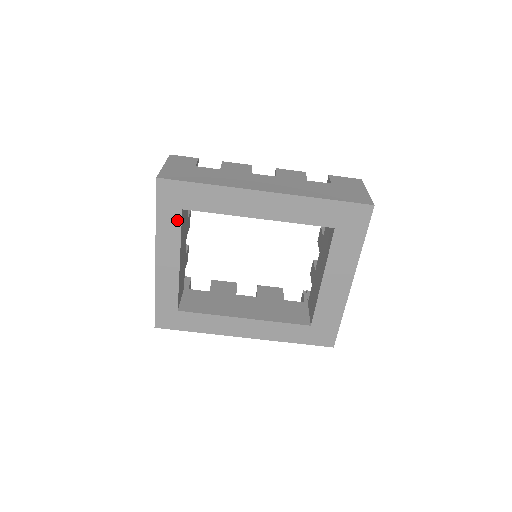
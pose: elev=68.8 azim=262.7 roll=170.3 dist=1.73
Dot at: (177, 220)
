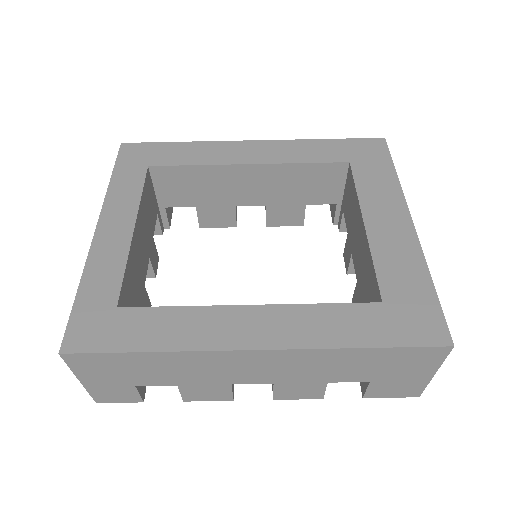
Dot at: (139, 177)
